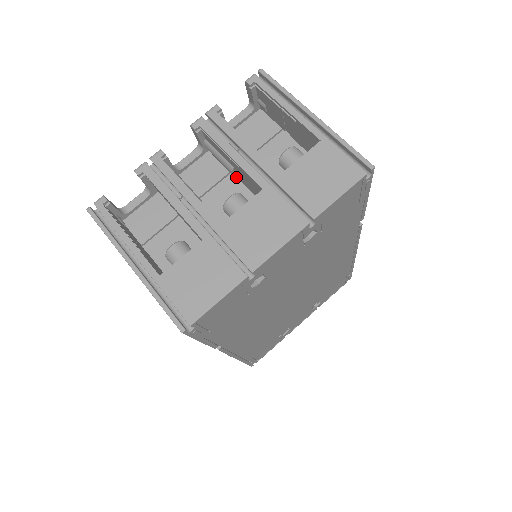
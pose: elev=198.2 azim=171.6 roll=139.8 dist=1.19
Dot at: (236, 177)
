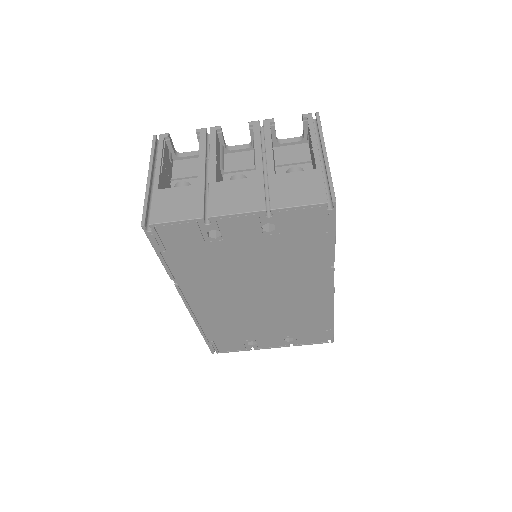
Dot at: occluded
